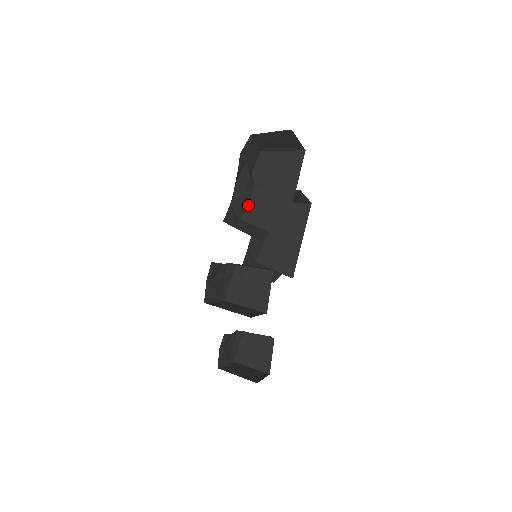
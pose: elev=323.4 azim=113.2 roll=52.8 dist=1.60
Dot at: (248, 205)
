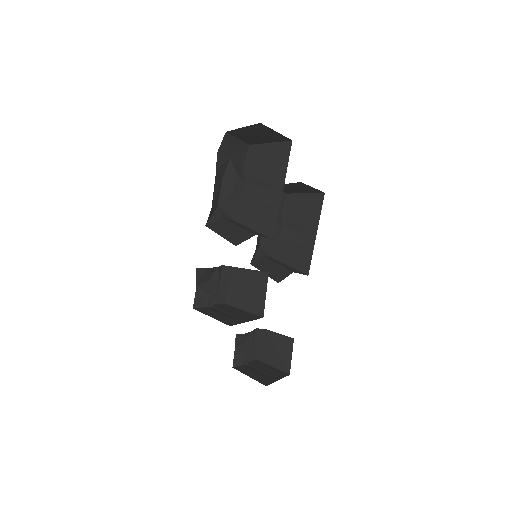
Dot at: (240, 204)
